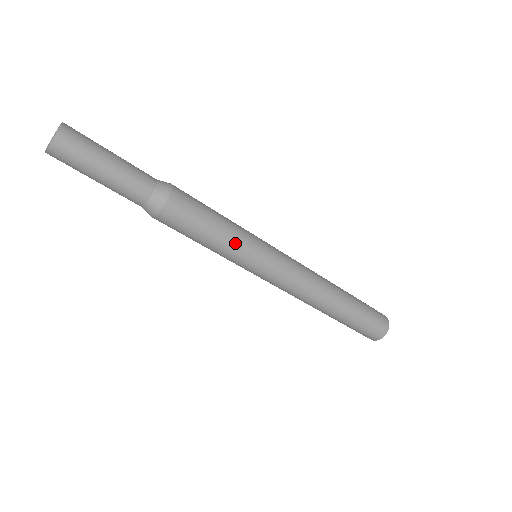
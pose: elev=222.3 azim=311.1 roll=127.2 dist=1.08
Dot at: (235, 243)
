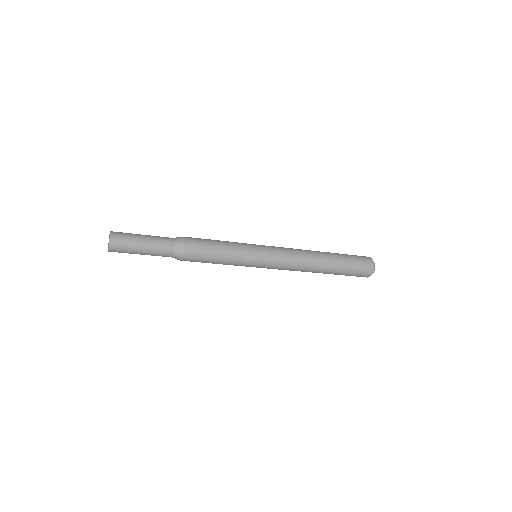
Dot at: (237, 250)
